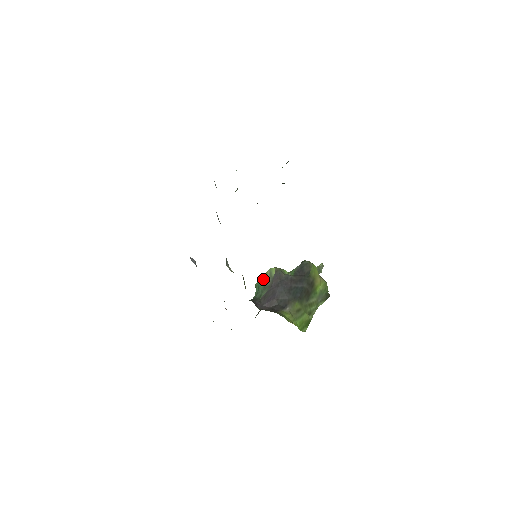
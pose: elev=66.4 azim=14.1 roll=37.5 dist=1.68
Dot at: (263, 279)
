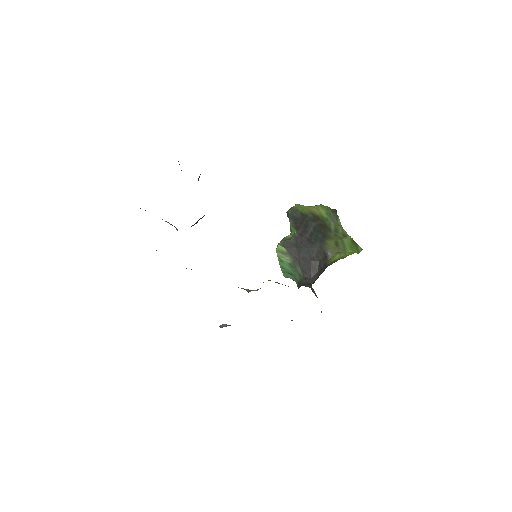
Dot at: (283, 264)
